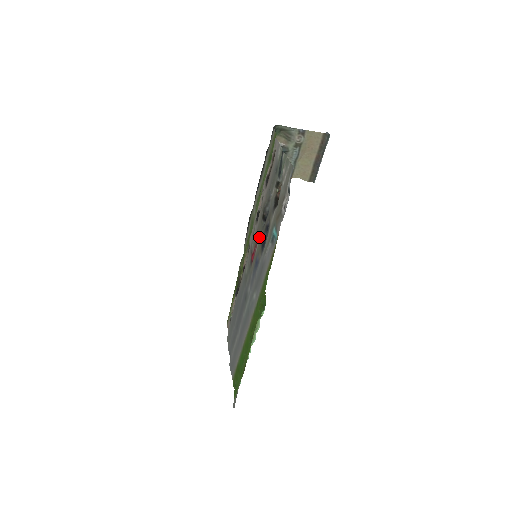
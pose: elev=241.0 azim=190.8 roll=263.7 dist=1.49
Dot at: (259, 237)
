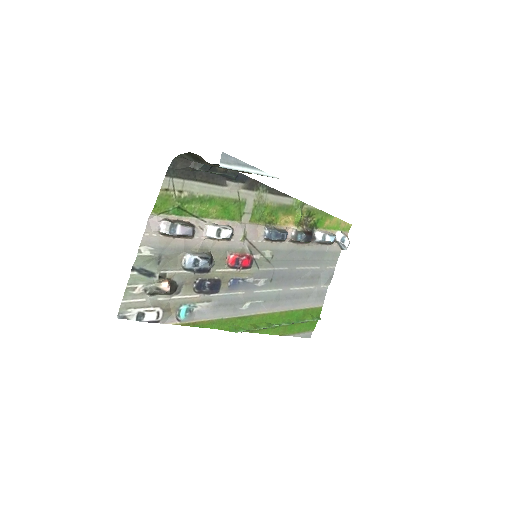
Dot at: (221, 269)
